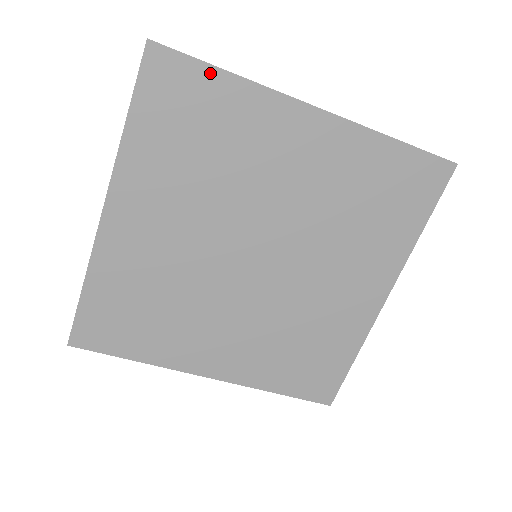
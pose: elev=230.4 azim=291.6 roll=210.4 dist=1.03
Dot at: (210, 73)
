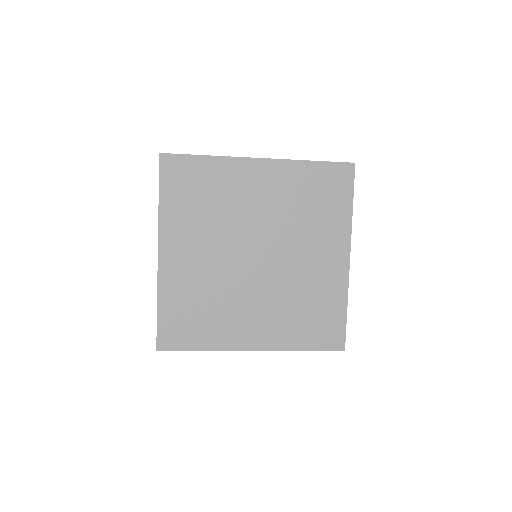
Dot at: (196, 159)
